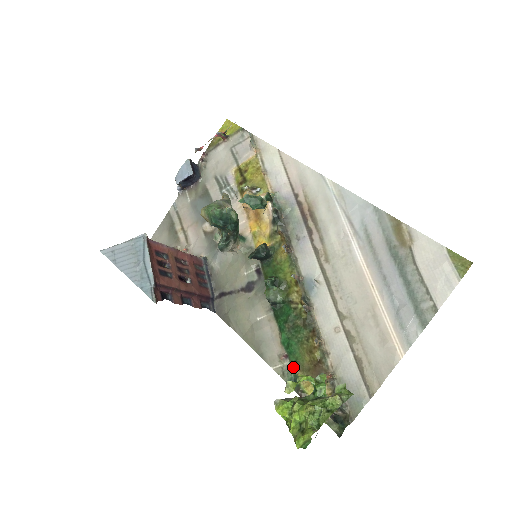
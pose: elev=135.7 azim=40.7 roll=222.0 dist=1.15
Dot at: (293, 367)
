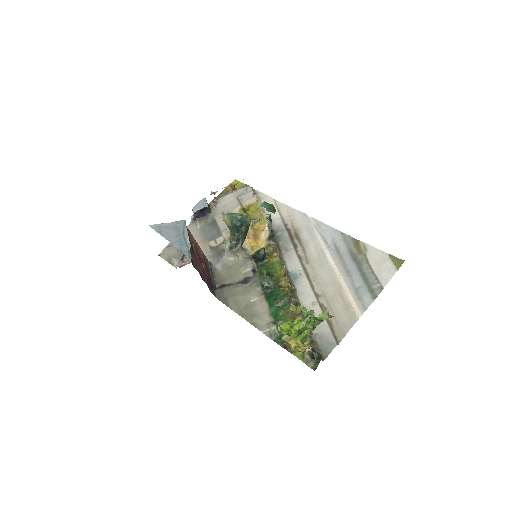
Dot at: occluded
